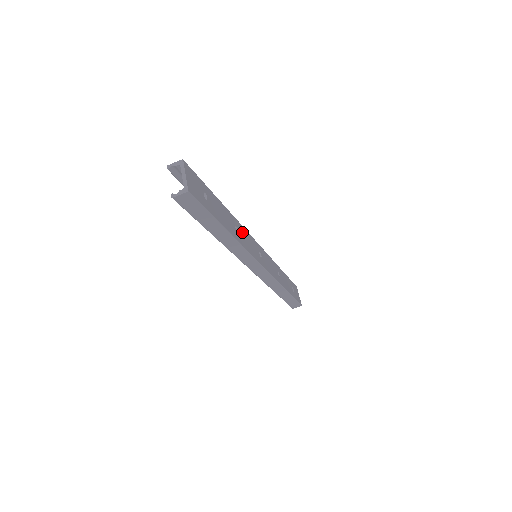
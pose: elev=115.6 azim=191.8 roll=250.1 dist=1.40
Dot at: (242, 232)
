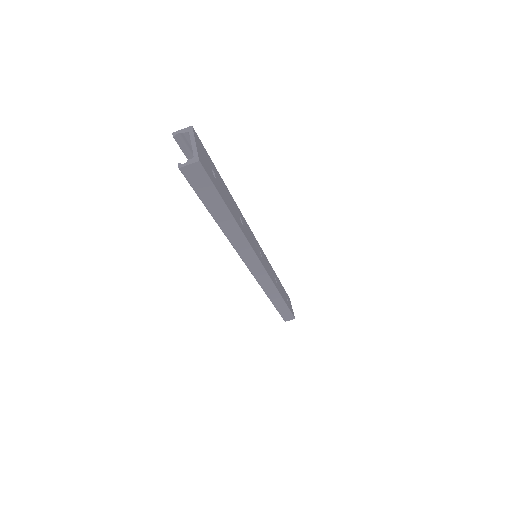
Dot at: (245, 225)
